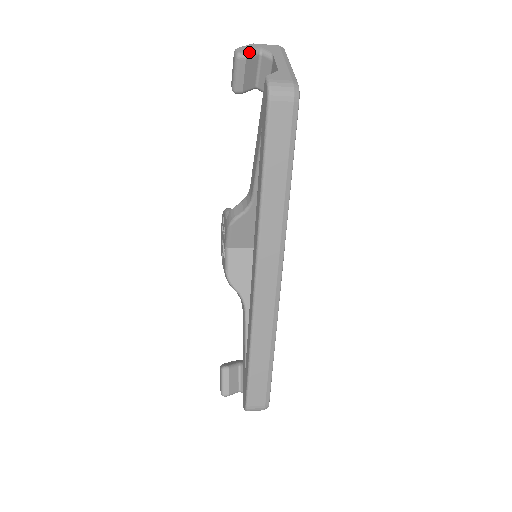
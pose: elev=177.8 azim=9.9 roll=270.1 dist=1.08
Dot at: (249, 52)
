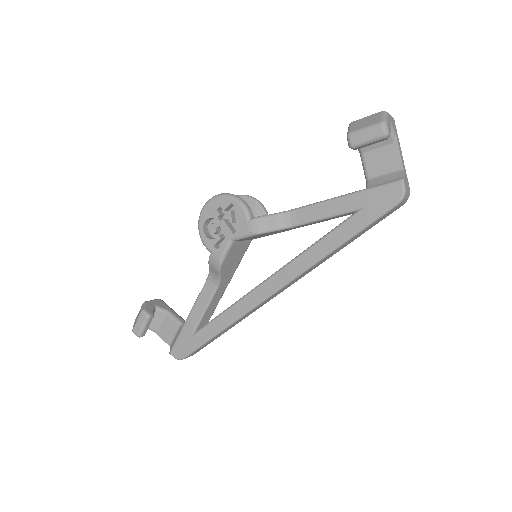
Dot at: occluded
